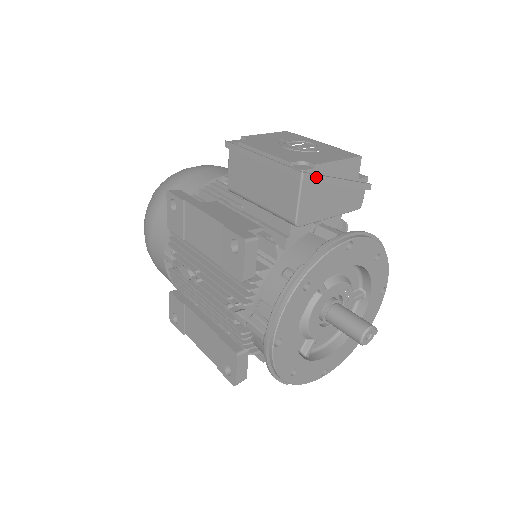
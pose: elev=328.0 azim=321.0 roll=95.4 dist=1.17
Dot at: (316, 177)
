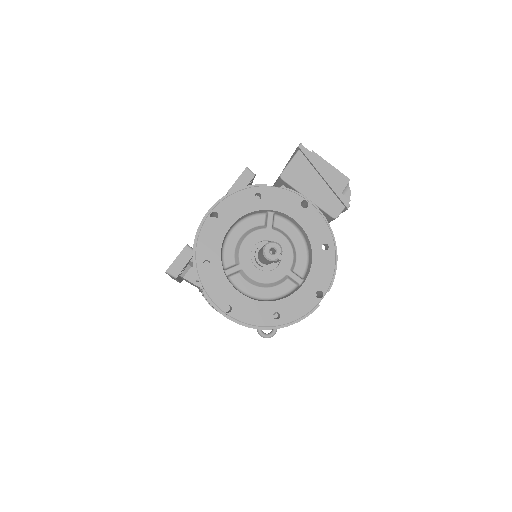
Dot at: (309, 155)
